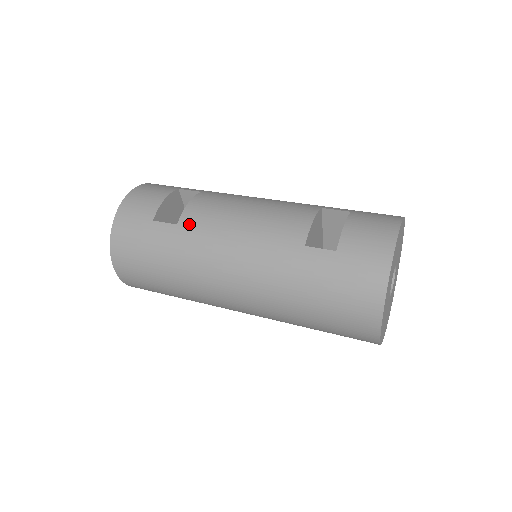
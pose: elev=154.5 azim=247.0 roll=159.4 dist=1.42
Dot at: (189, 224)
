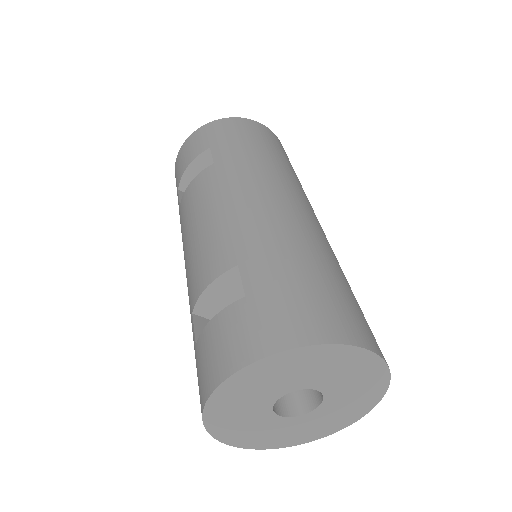
Dot at: (181, 212)
